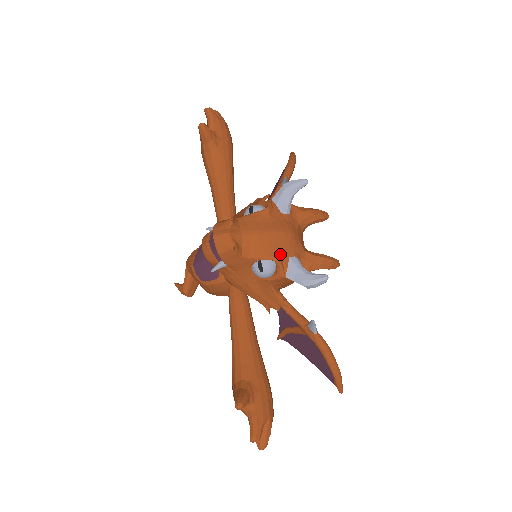
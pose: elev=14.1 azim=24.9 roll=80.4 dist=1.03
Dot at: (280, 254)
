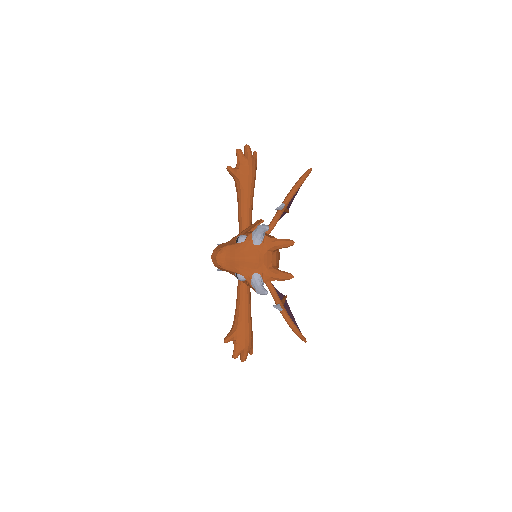
Dot at: (247, 272)
